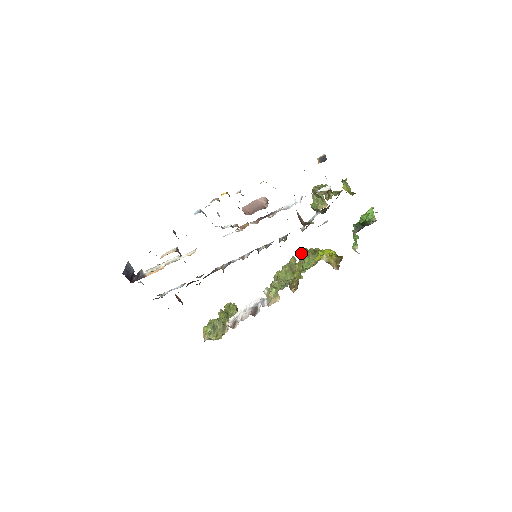
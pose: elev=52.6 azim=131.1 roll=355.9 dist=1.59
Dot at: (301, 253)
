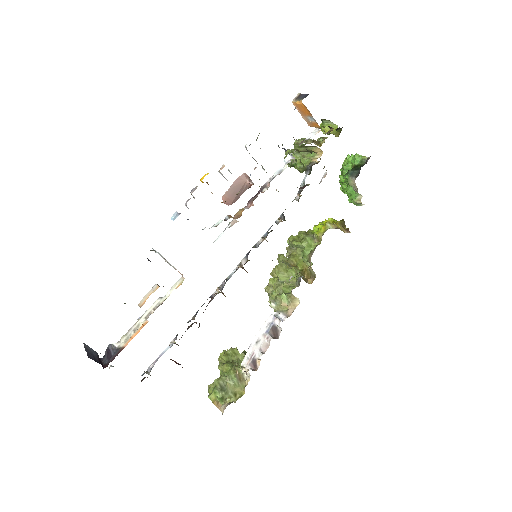
Dot at: (293, 241)
